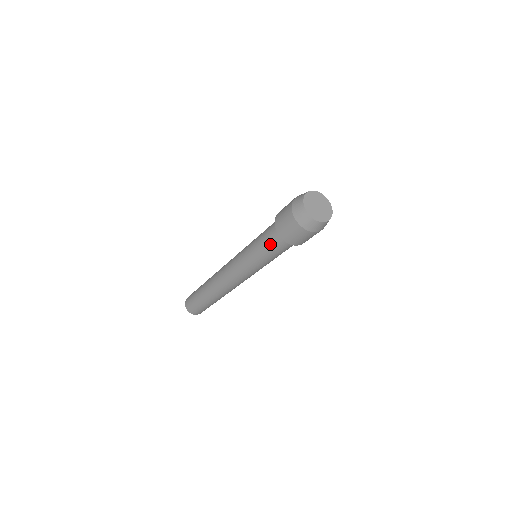
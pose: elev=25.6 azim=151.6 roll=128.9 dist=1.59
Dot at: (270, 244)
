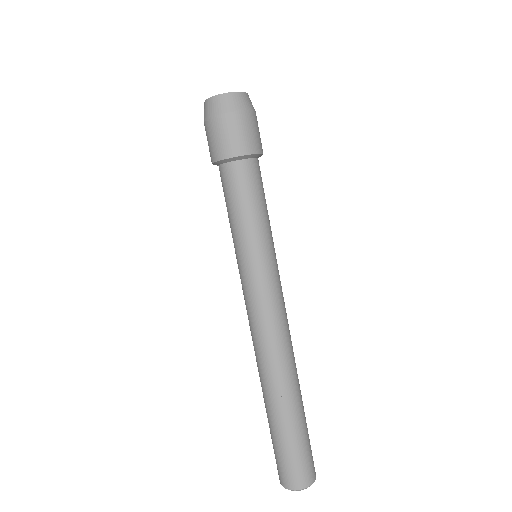
Dot at: (242, 191)
